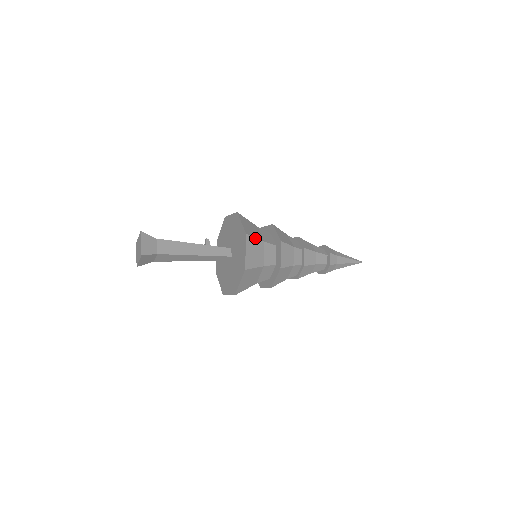
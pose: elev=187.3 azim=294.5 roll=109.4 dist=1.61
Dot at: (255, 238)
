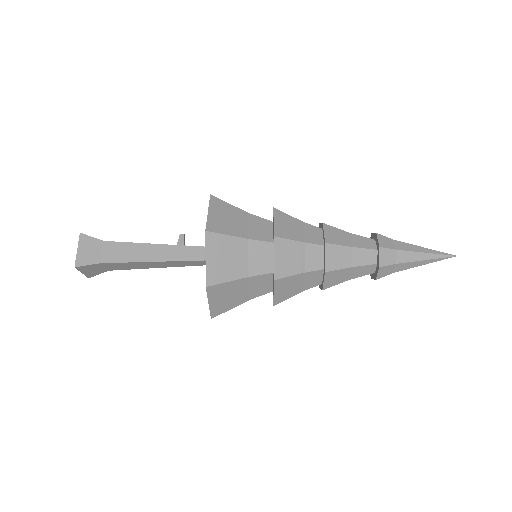
Dot at: (226, 235)
